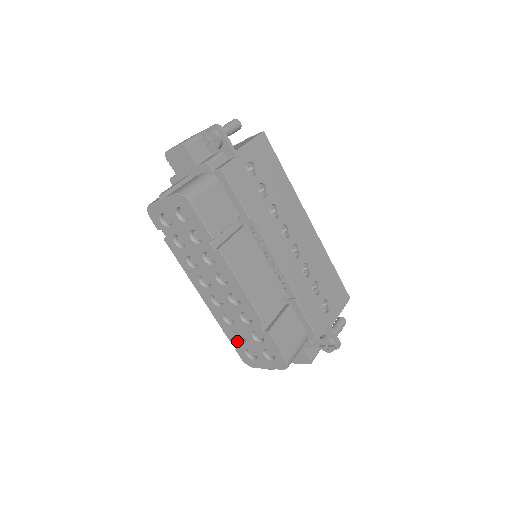
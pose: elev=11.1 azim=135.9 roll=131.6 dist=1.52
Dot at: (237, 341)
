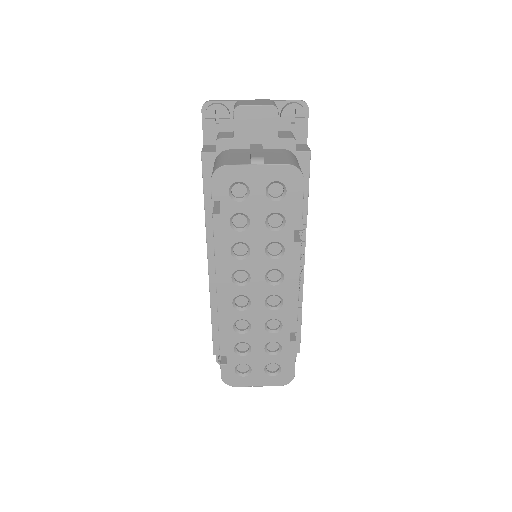
Dot at: (234, 354)
